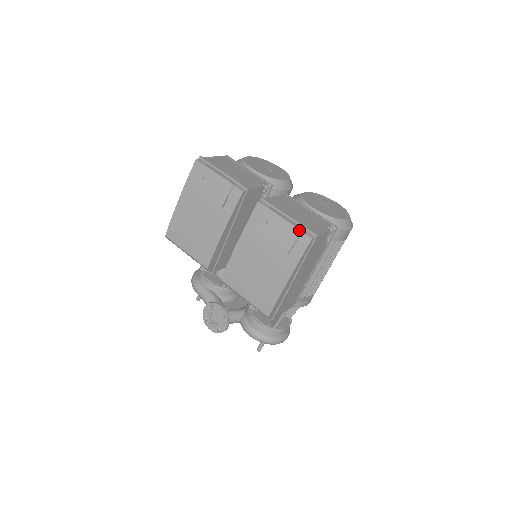
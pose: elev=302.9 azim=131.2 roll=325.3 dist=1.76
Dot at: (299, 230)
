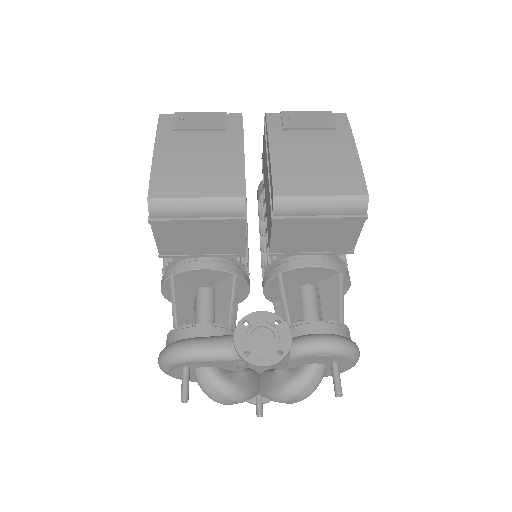
Dot at: (328, 111)
